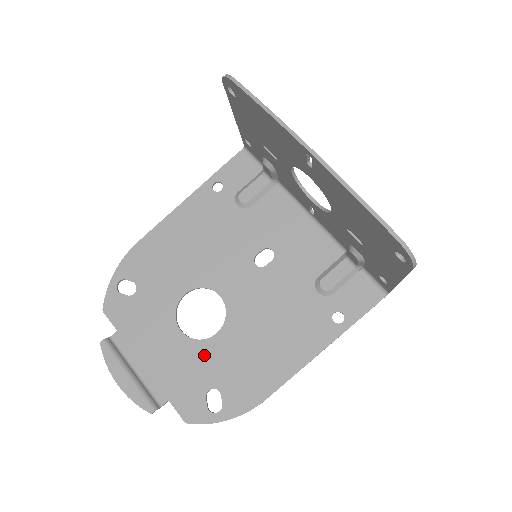
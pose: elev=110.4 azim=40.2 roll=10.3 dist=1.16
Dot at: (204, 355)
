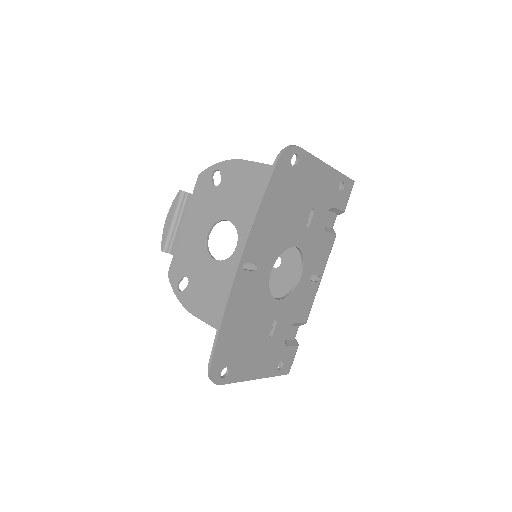
Dot at: (201, 260)
